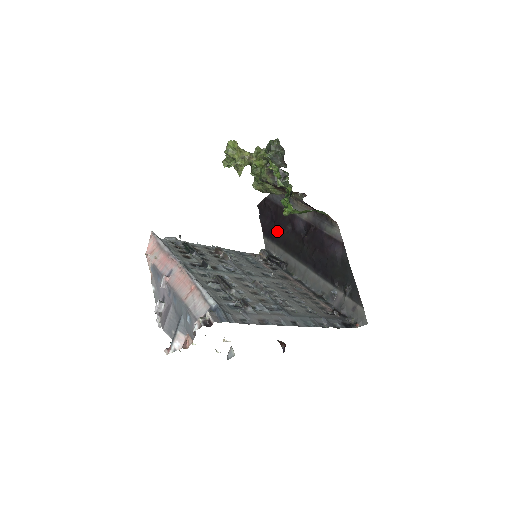
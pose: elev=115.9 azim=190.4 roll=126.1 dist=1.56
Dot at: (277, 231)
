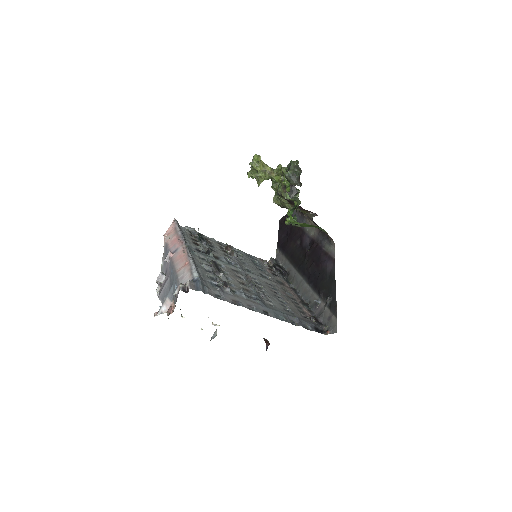
Dot at: (288, 244)
